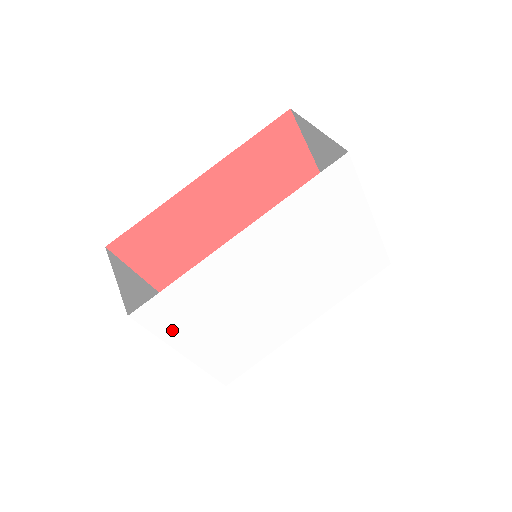
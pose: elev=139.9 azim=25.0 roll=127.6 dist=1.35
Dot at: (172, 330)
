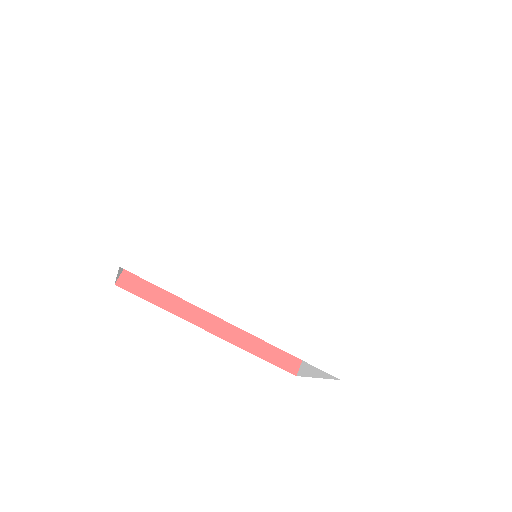
Dot at: (200, 158)
